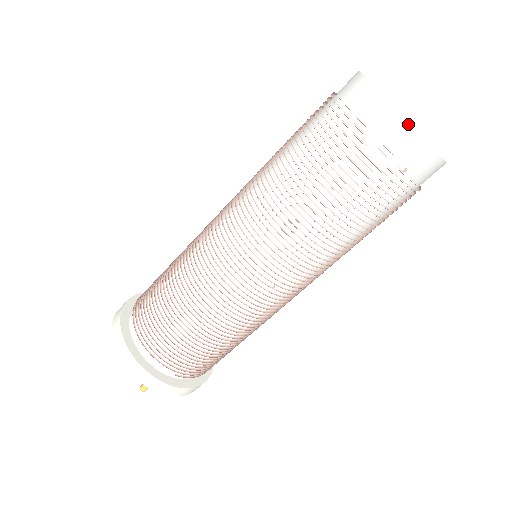
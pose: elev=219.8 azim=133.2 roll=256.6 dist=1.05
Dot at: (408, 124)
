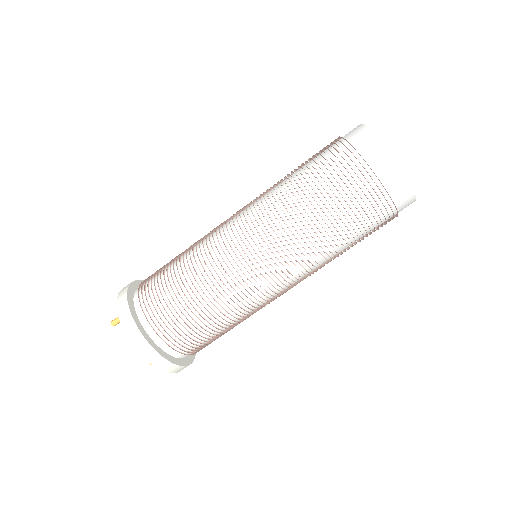
Dot at: occluded
